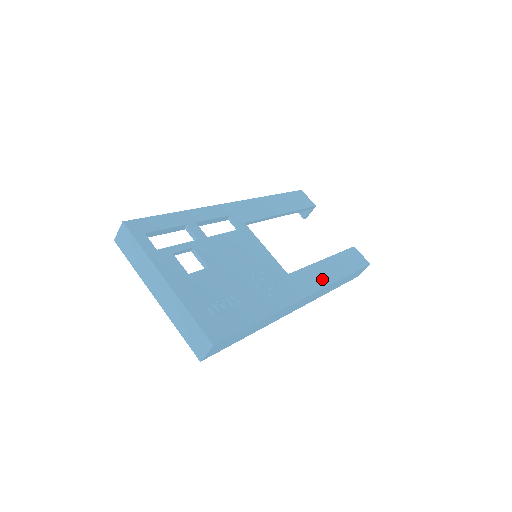
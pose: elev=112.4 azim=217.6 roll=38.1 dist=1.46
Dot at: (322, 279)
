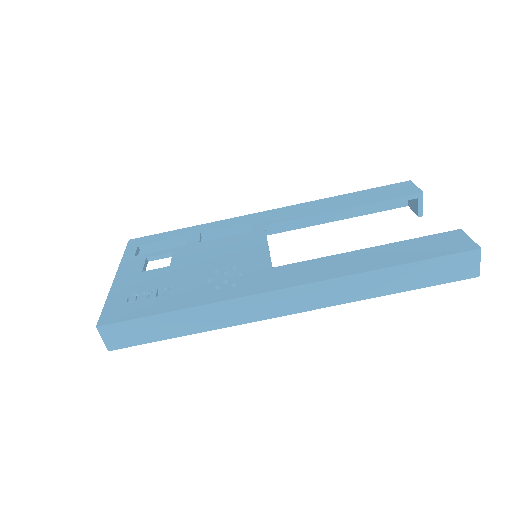
Dot at: (330, 271)
